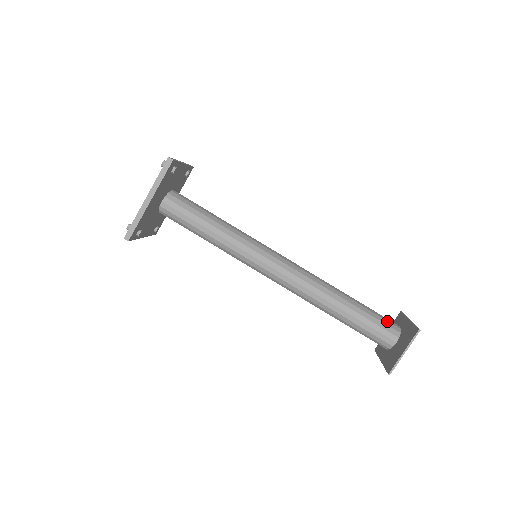
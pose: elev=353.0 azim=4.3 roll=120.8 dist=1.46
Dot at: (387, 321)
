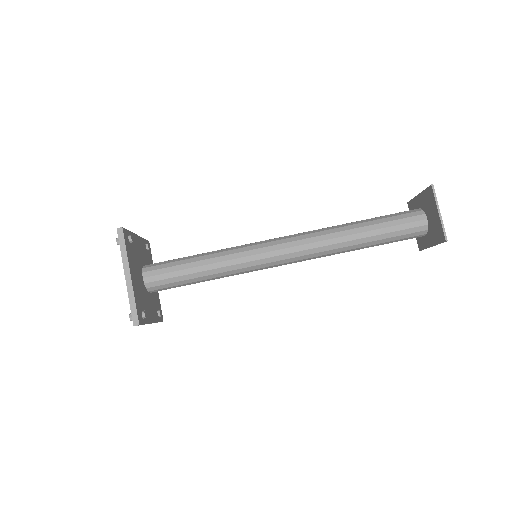
Dot at: (404, 212)
